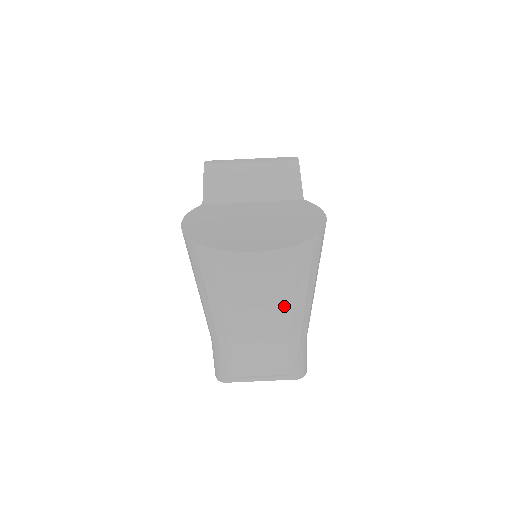
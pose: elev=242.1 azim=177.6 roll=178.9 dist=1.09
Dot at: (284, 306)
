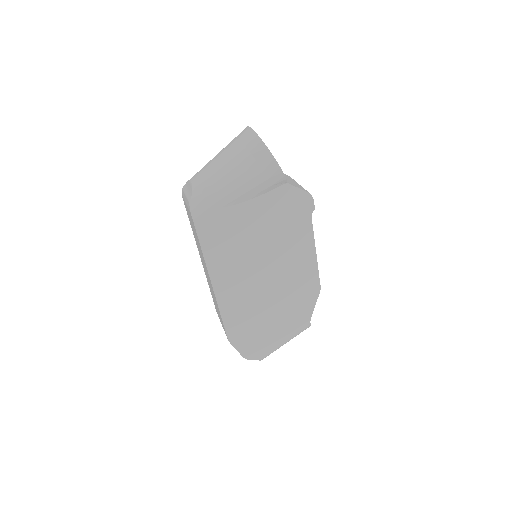
Dot at: (230, 156)
